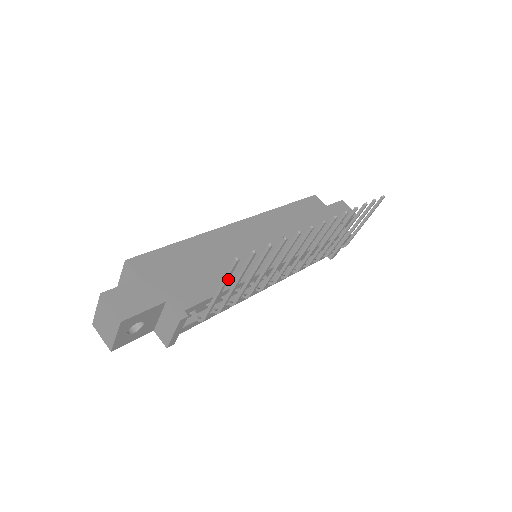
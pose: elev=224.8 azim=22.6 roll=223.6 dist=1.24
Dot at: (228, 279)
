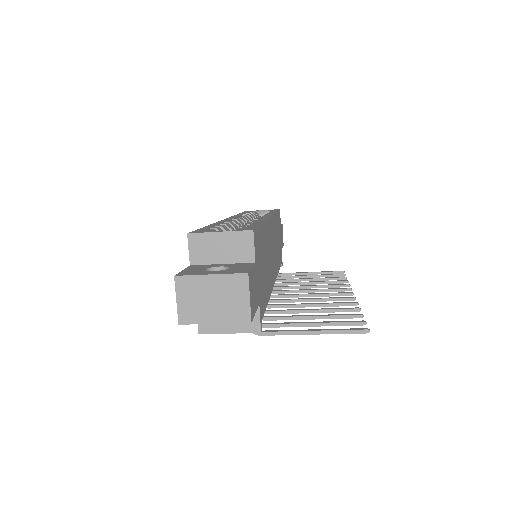
Dot at: (336, 332)
